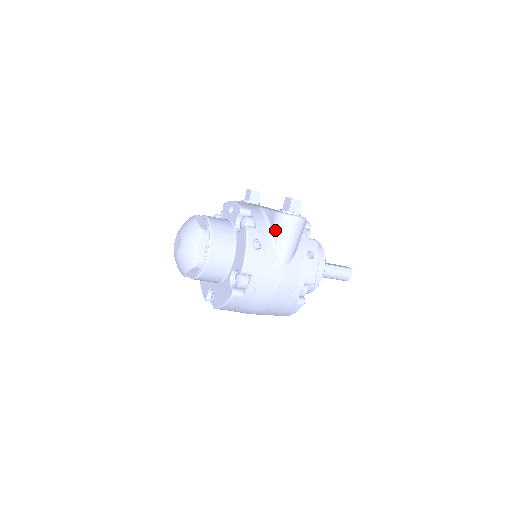
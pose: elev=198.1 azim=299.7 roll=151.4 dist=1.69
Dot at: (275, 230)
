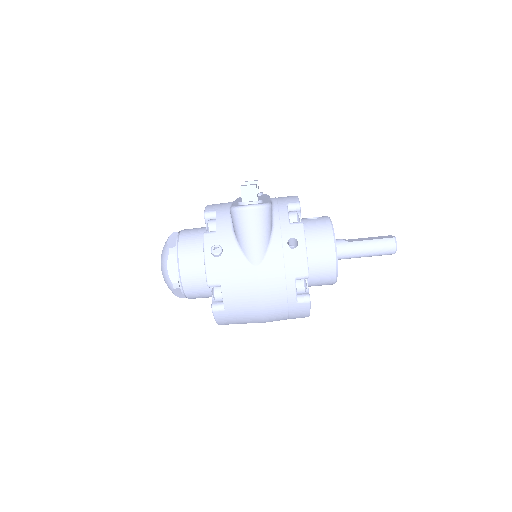
Dot at: (234, 228)
